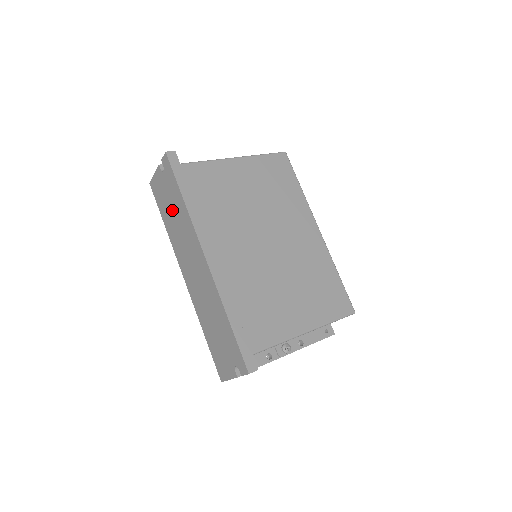
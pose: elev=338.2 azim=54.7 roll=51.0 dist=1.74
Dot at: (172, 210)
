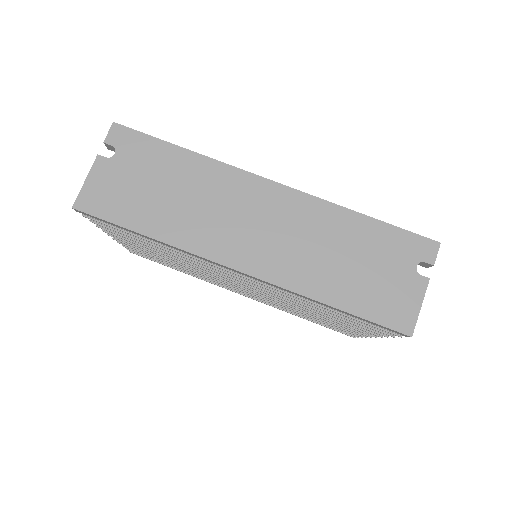
Dot at: (162, 190)
